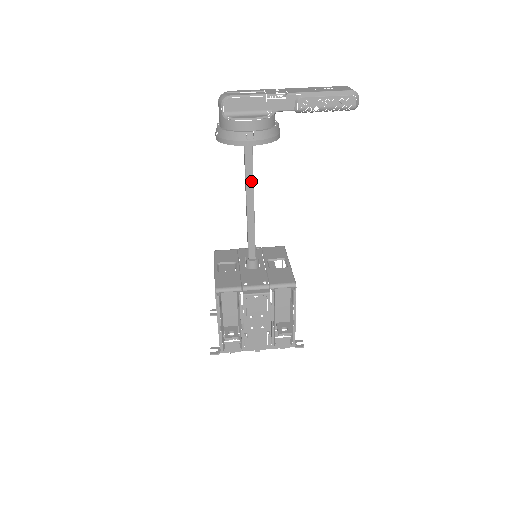
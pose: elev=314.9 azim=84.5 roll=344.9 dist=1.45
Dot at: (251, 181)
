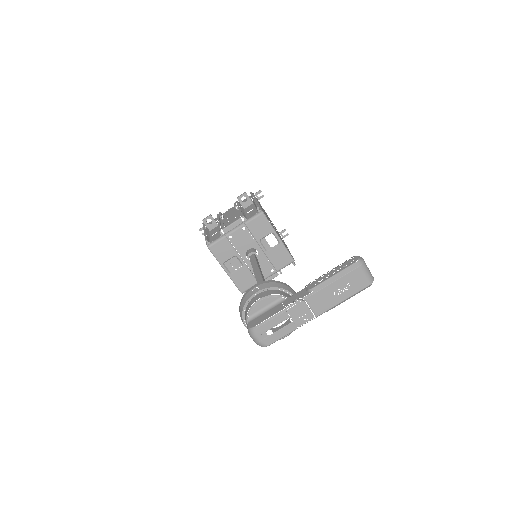
Dot at: occluded
